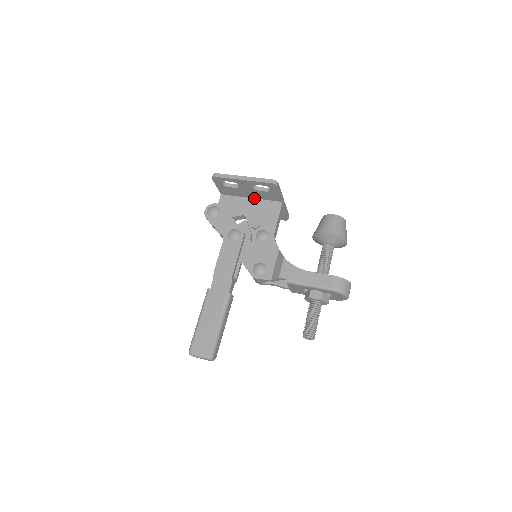
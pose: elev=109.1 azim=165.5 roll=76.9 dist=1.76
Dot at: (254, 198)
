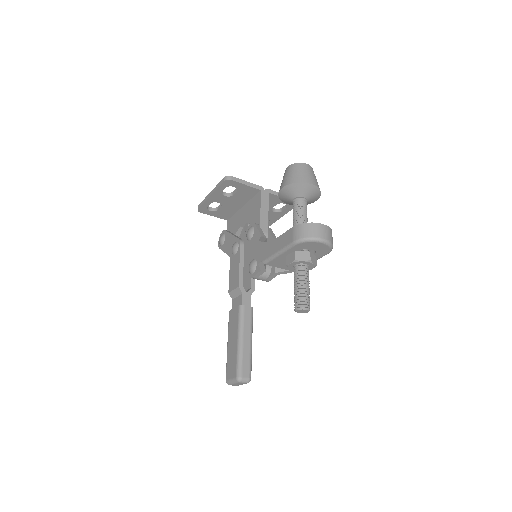
Dot at: (244, 204)
